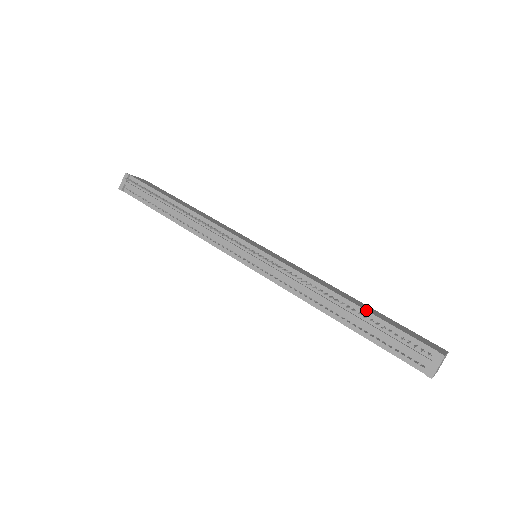
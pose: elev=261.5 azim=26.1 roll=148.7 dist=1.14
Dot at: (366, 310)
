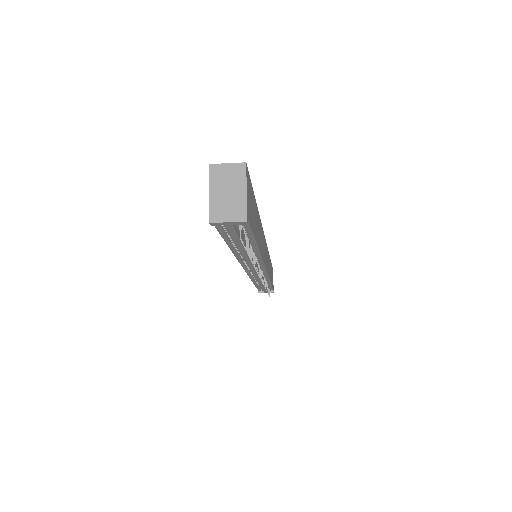
Dot at: occluded
